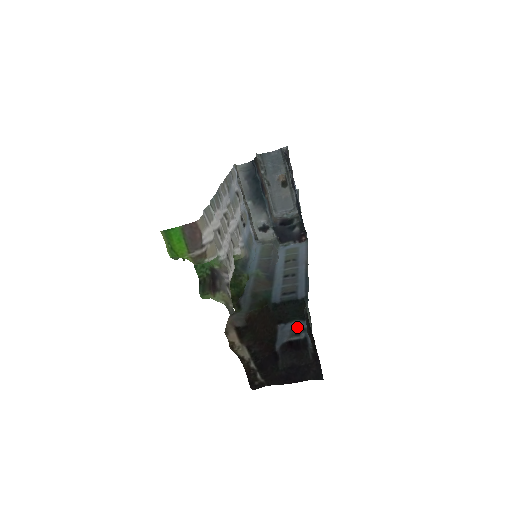
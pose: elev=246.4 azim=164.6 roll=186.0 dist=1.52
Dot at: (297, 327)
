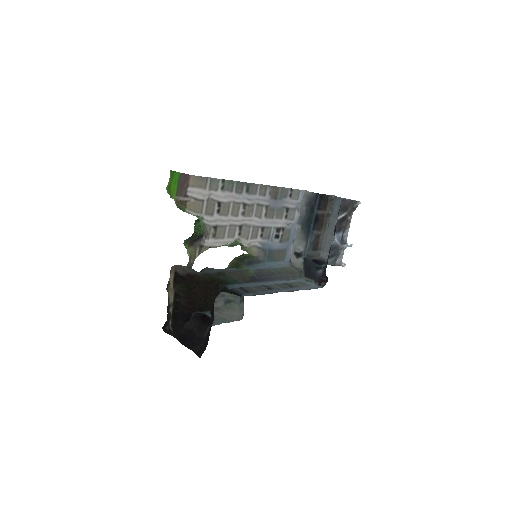
Dot at: occluded
